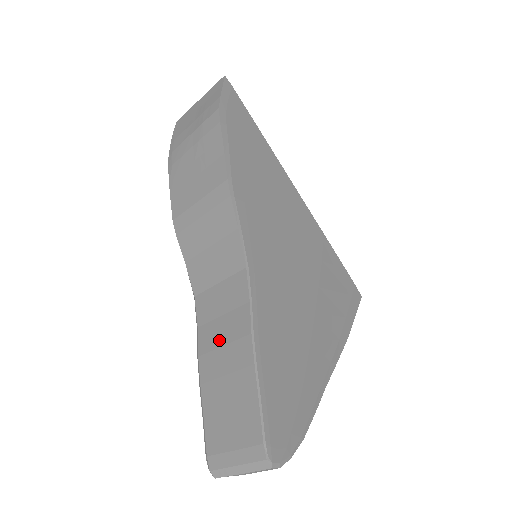
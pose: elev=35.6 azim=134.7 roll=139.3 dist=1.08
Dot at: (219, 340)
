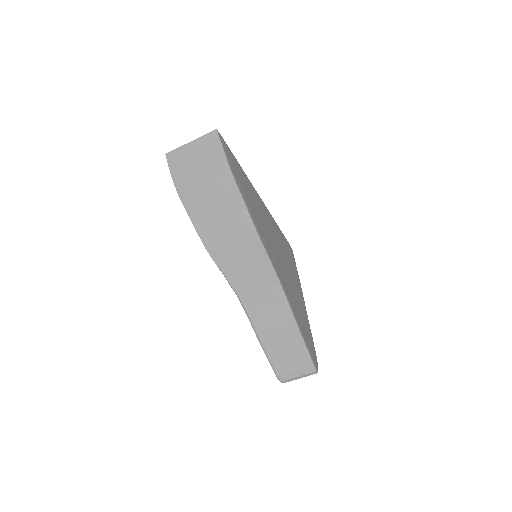
Dot at: (270, 322)
